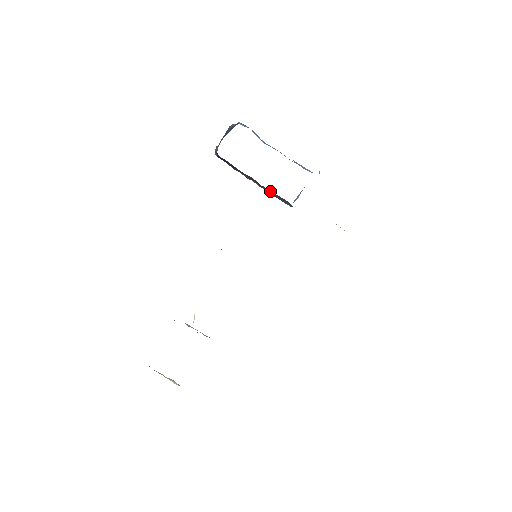
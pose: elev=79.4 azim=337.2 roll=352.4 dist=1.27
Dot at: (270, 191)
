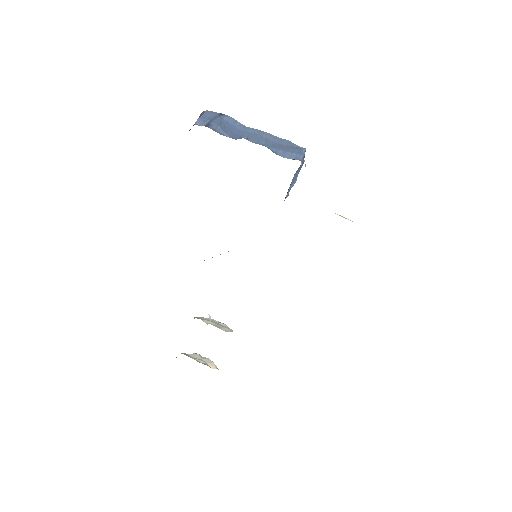
Dot at: occluded
